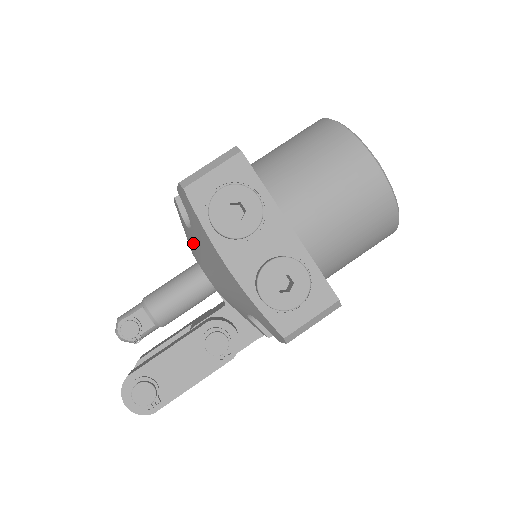
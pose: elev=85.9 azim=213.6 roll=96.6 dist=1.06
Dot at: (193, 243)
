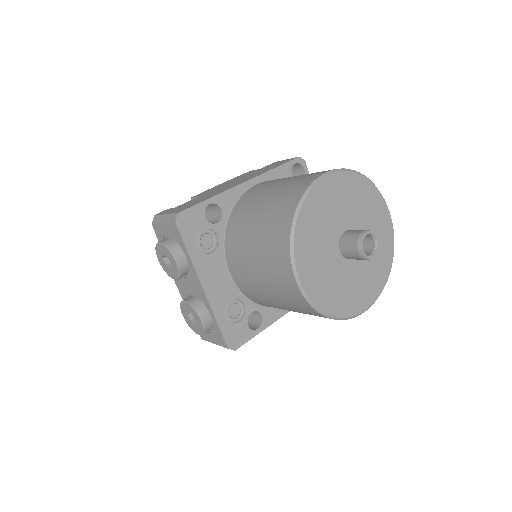
Dot at: occluded
